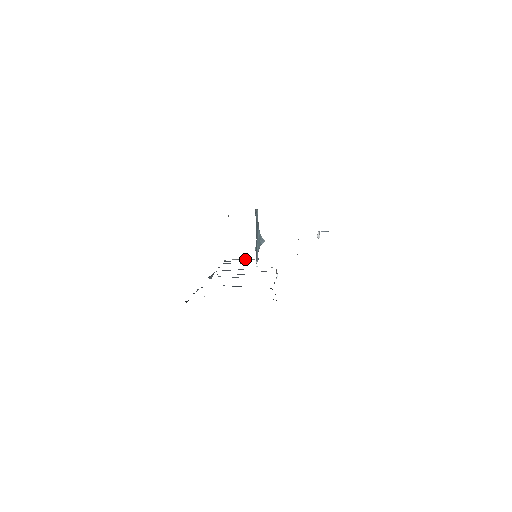
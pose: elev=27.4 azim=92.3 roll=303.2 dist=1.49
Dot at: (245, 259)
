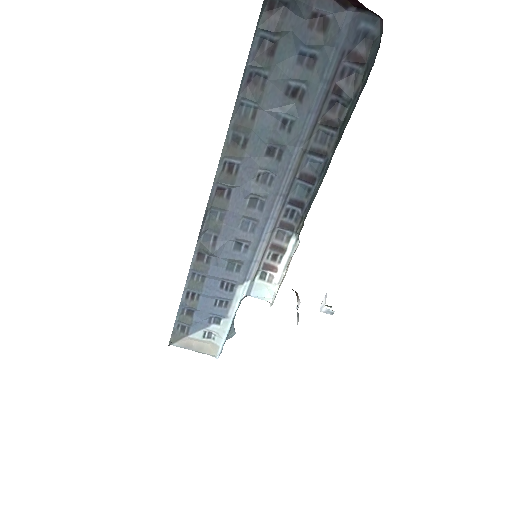
Dot at: (201, 348)
